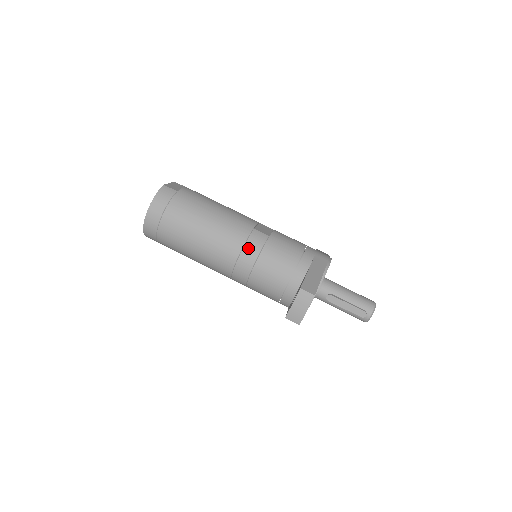
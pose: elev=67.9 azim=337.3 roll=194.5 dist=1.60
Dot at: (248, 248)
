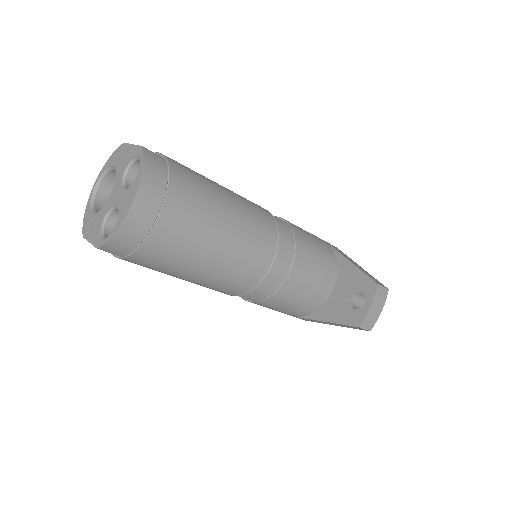
Dot at: (283, 244)
